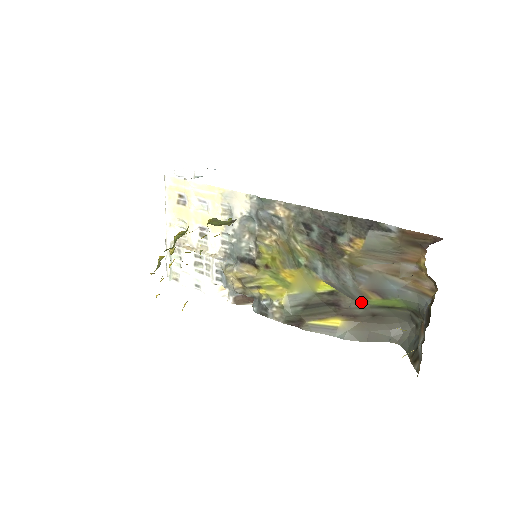
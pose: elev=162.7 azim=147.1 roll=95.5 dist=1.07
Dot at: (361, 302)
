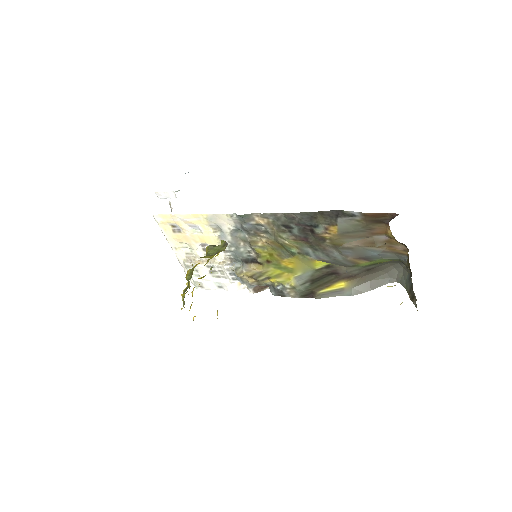
Dot at: (354, 267)
